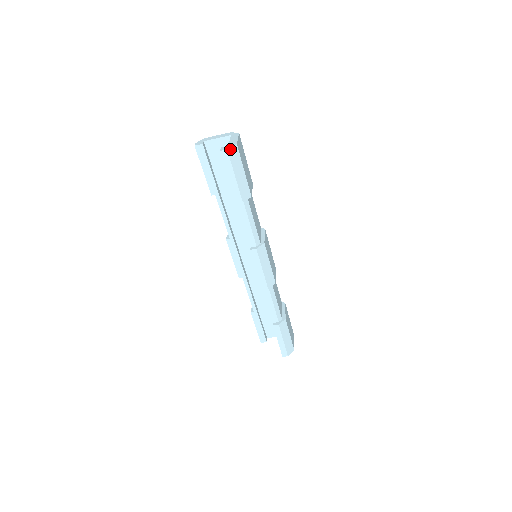
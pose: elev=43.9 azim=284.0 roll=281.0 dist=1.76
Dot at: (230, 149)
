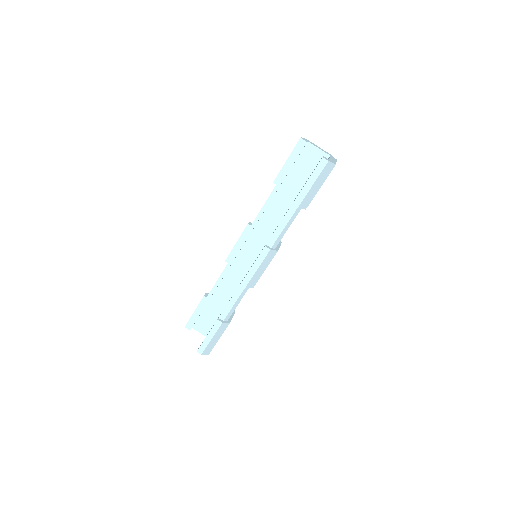
Dot at: (330, 163)
